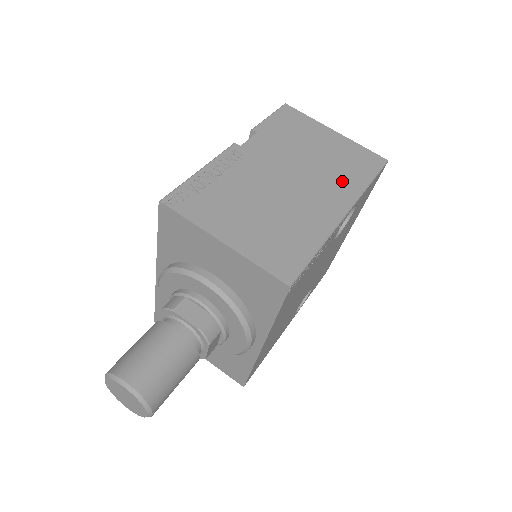
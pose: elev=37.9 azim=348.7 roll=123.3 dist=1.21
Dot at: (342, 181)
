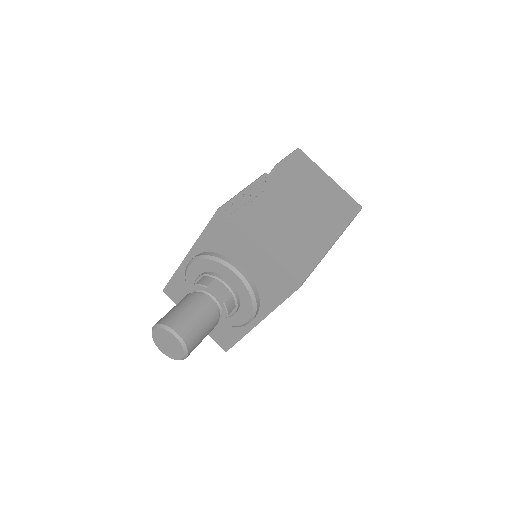
Dot at: (334, 217)
